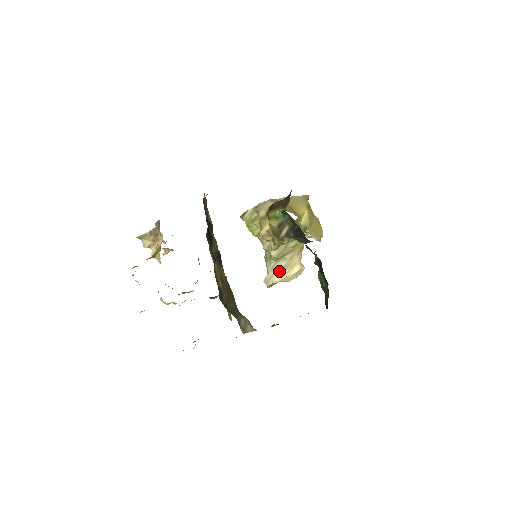
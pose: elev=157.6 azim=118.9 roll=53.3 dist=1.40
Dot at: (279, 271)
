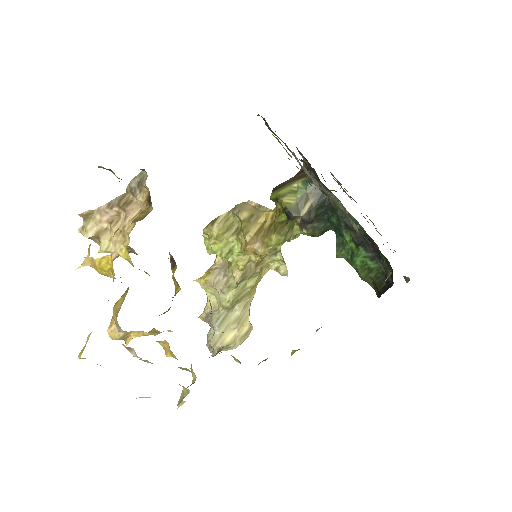
Dot at: (230, 327)
